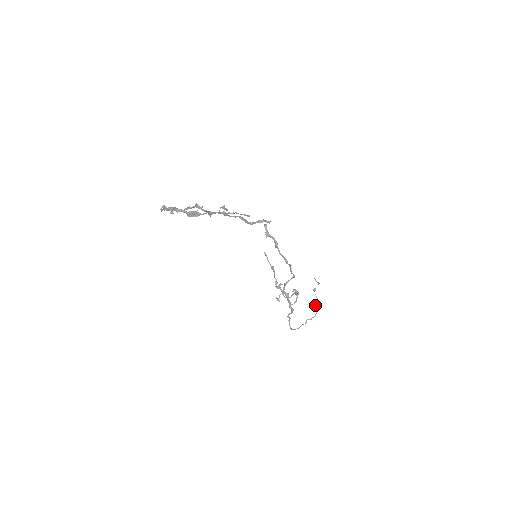
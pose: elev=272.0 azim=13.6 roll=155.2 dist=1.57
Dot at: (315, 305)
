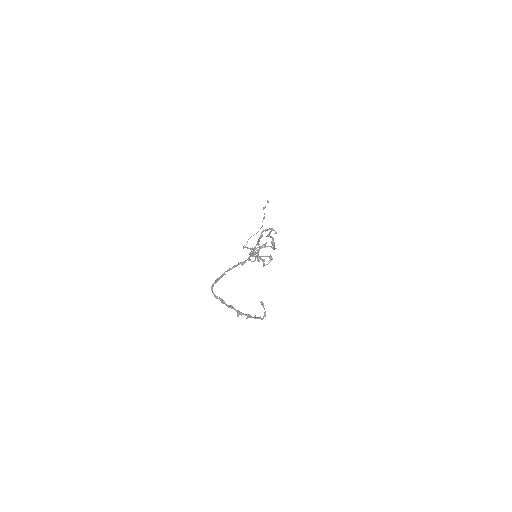
Dot at: occluded
